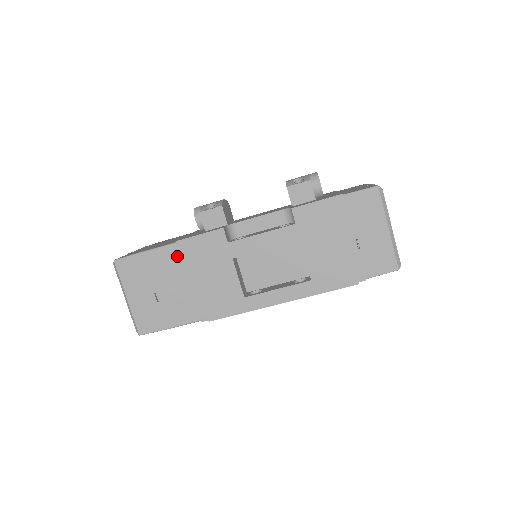
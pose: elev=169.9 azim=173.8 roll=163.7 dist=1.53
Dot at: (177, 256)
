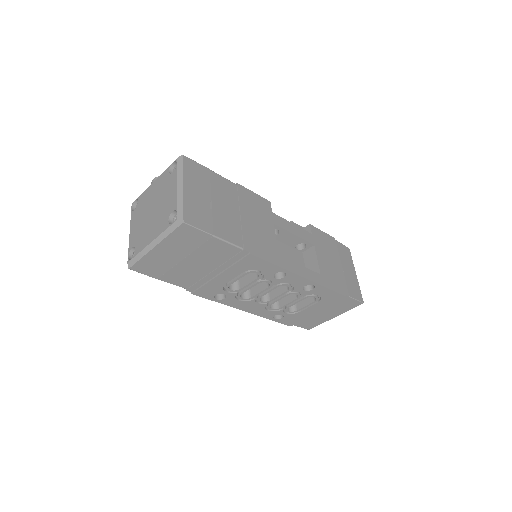
Dot at: (235, 192)
